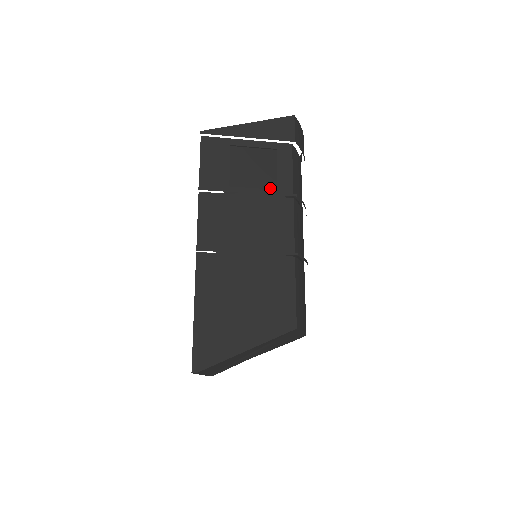
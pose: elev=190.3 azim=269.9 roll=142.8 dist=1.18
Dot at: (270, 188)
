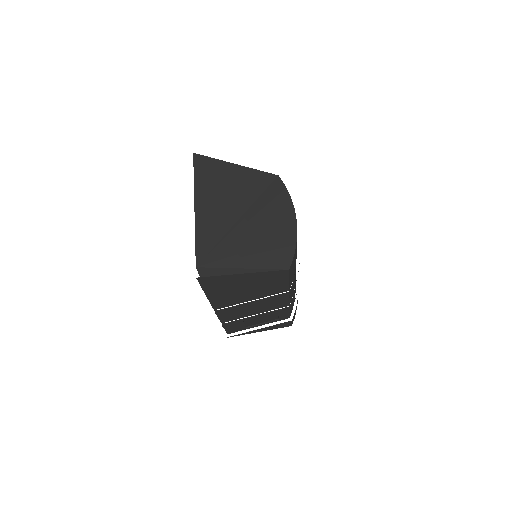
Dot at: occluded
